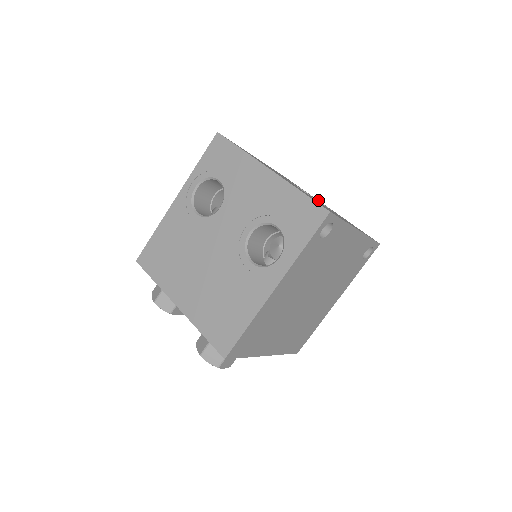
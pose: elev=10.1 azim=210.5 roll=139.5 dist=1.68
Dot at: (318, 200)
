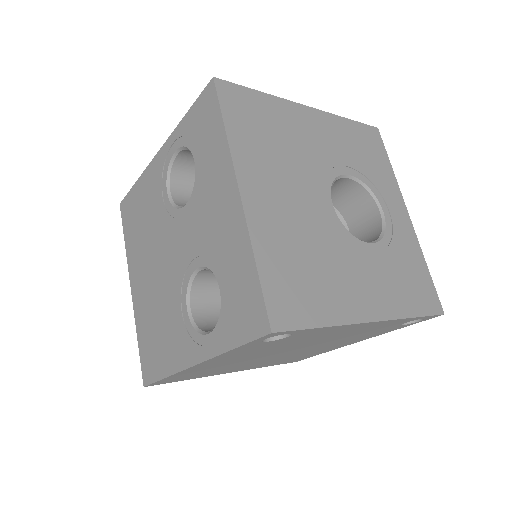
Dot at: (400, 191)
